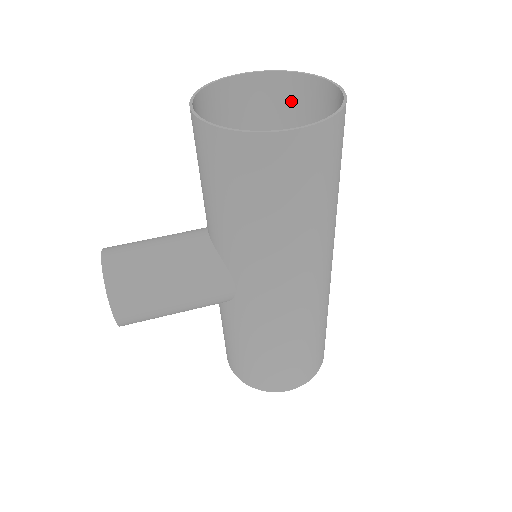
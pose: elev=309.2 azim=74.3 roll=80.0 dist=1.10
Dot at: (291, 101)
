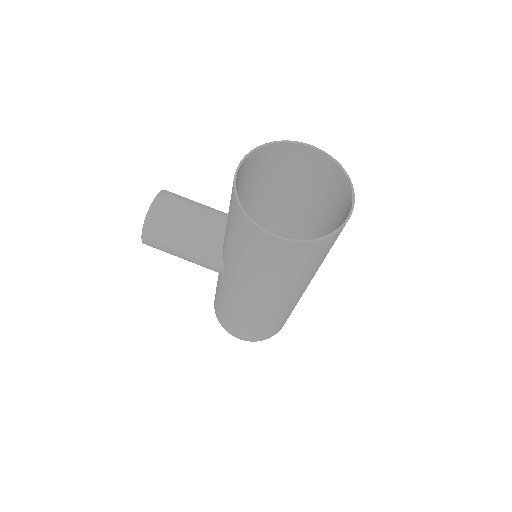
Dot at: (333, 182)
